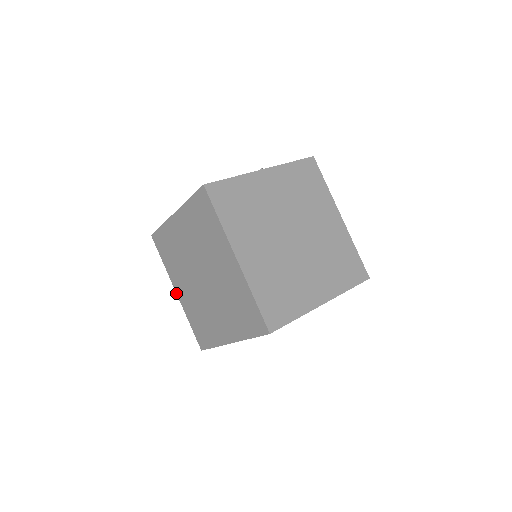
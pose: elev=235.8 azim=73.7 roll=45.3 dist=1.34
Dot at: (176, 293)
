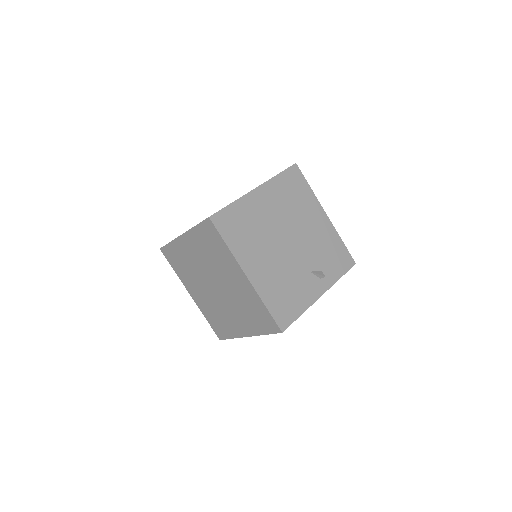
Dot at: (181, 235)
